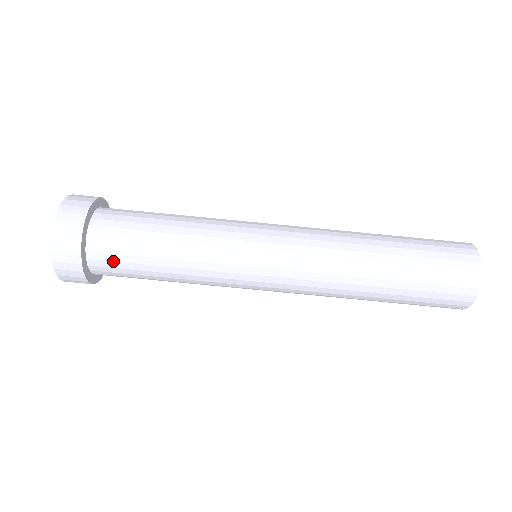
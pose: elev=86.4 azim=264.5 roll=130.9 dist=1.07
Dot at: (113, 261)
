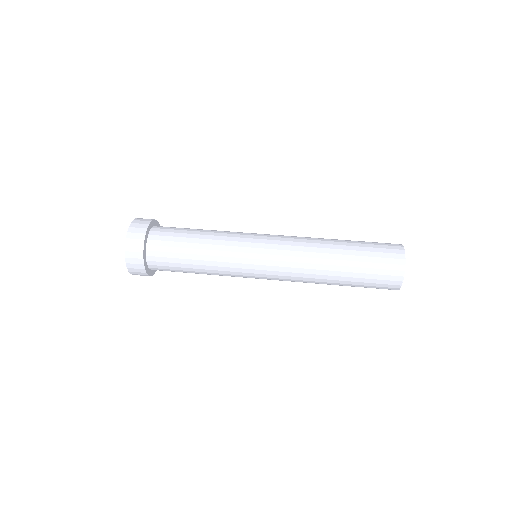
Dot at: (170, 228)
